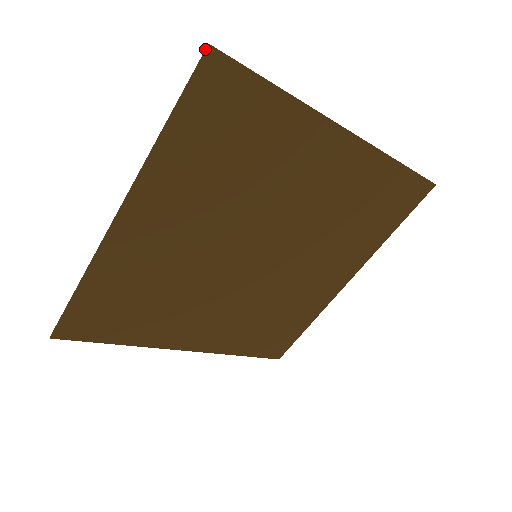
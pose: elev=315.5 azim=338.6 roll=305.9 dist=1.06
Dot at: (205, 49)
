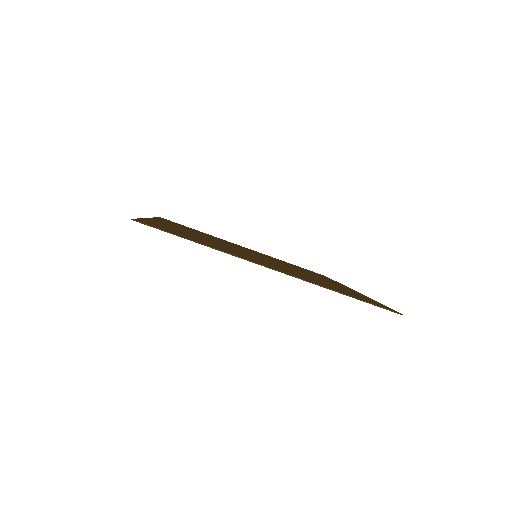
Dot at: (132, 219)
